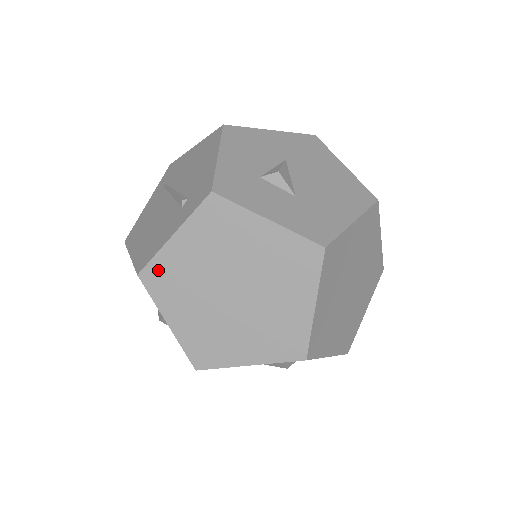
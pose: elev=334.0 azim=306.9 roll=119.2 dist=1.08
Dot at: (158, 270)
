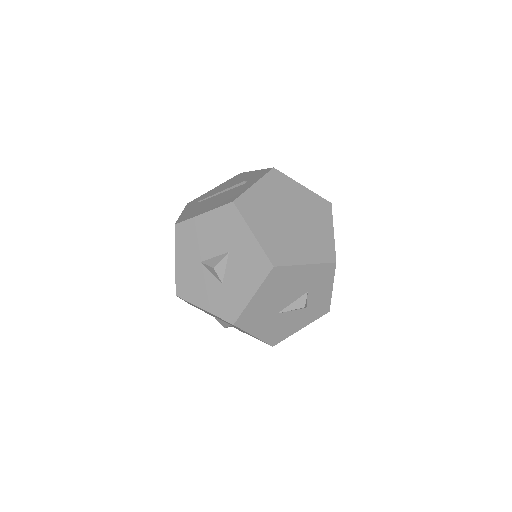
Dot at: (246, 201)
